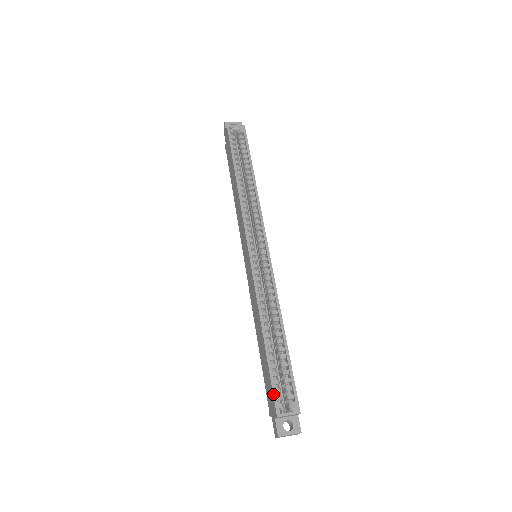
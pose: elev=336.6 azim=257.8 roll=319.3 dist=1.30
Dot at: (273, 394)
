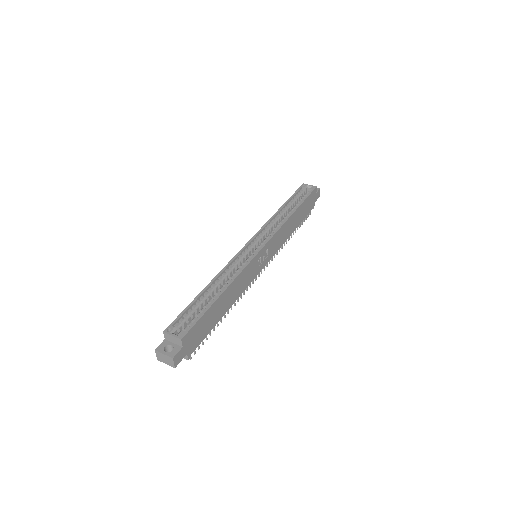
Dot at: occluded
